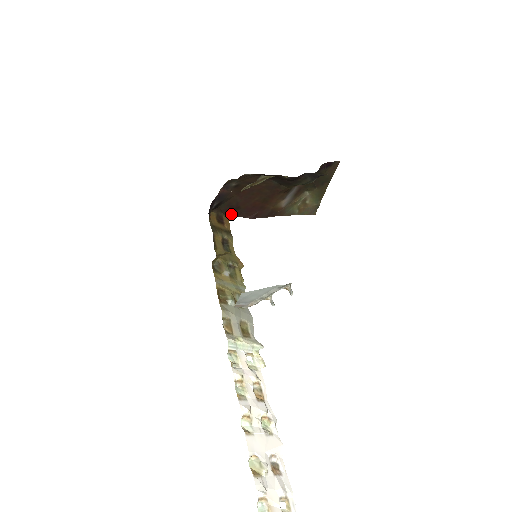
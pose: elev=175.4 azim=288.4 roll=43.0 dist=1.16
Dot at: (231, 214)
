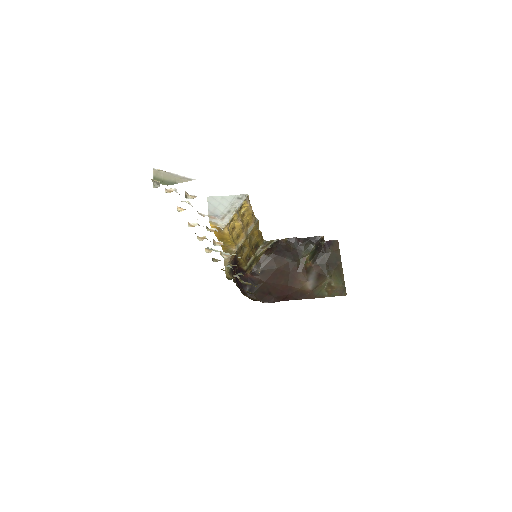
Dot at: (265, 300)
